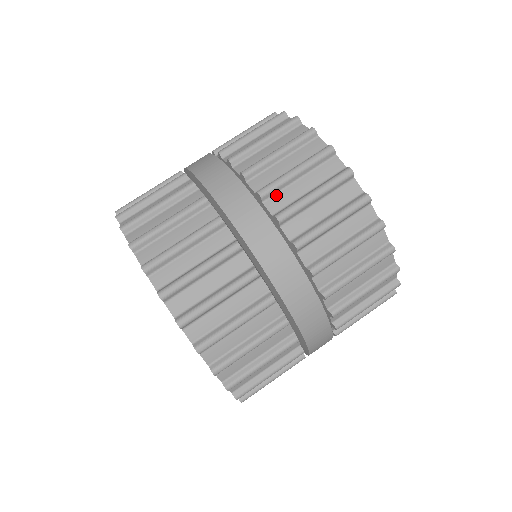
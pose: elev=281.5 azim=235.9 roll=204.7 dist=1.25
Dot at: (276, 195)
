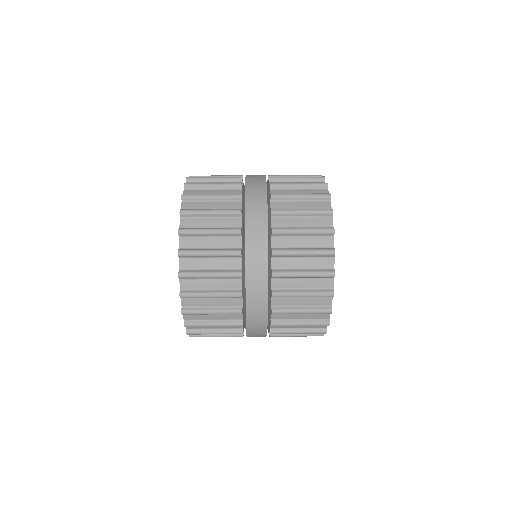
Dot at: occluded
